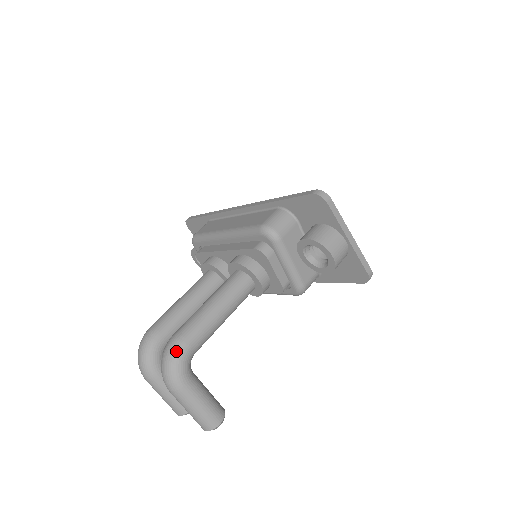
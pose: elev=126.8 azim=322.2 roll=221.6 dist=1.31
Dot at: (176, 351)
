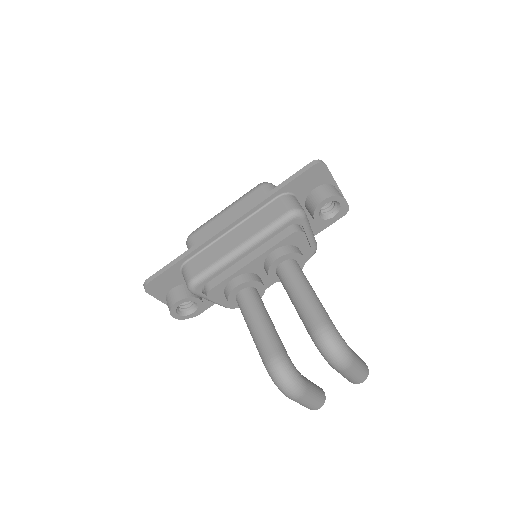
Dot at: (335, 333)
